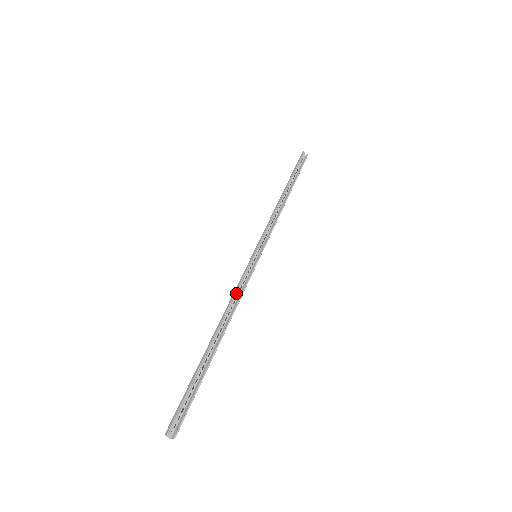
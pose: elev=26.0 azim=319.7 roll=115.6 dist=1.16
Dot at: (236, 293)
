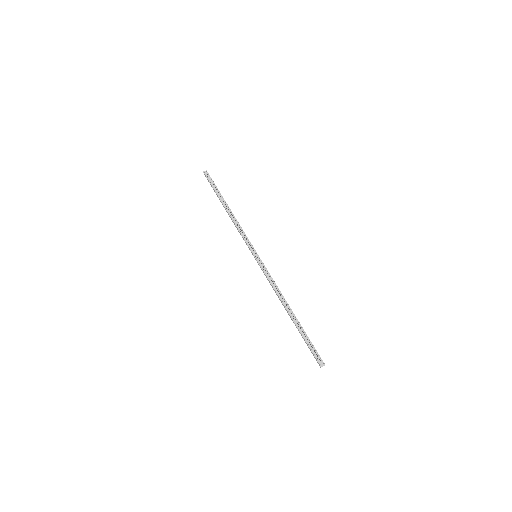
Dot at: (271, 285)
